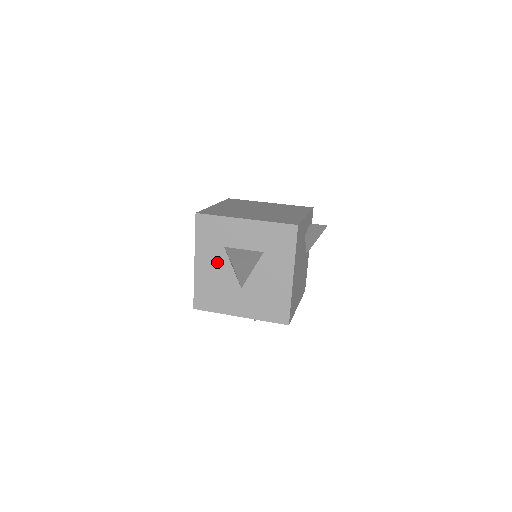
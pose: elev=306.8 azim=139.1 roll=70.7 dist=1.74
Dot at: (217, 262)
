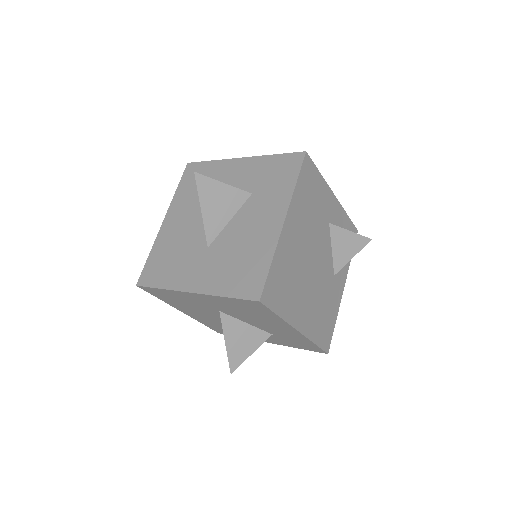
Dot at: (190, 216)
